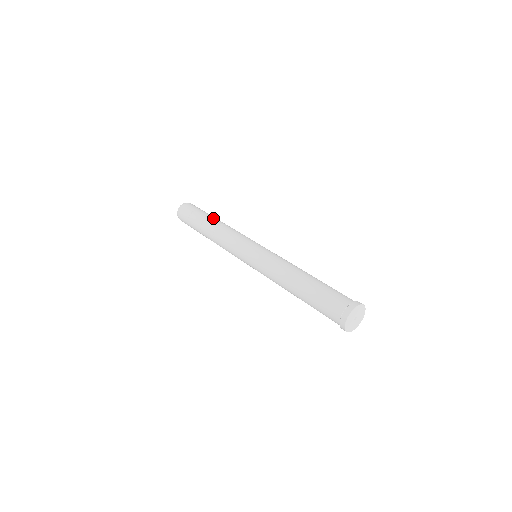
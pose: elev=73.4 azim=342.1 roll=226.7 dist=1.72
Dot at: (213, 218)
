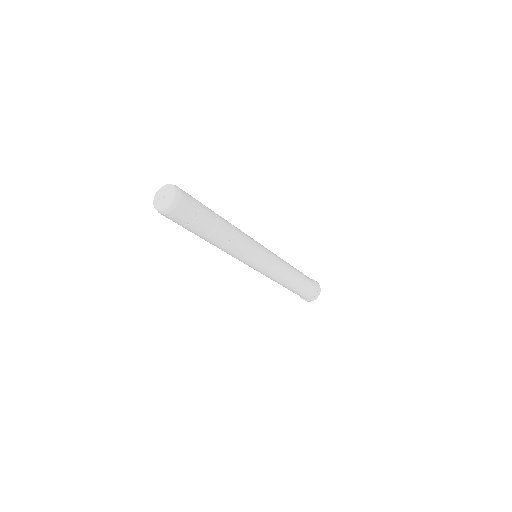
Dot at: (221, 227)
